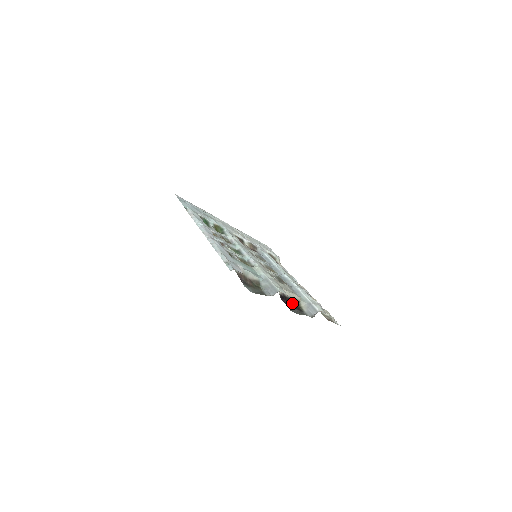
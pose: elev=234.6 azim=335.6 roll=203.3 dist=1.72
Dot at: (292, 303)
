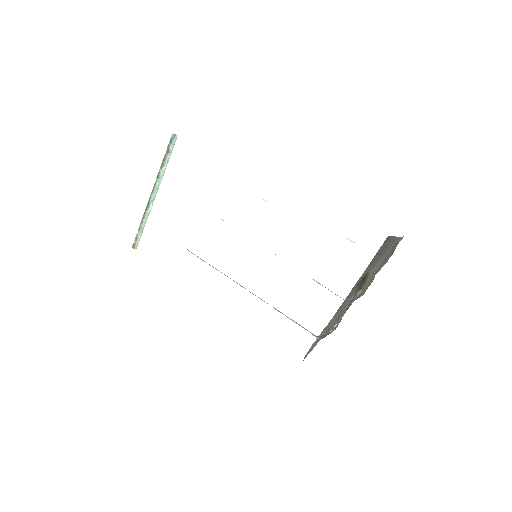
Dot at: occluded
